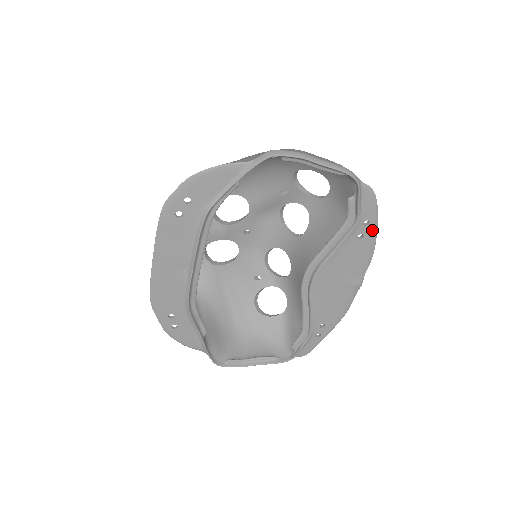
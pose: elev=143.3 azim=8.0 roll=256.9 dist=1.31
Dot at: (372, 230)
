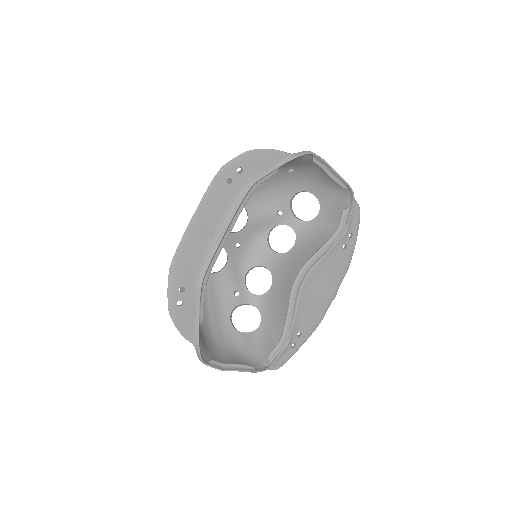
Dot at: (353, 243)
